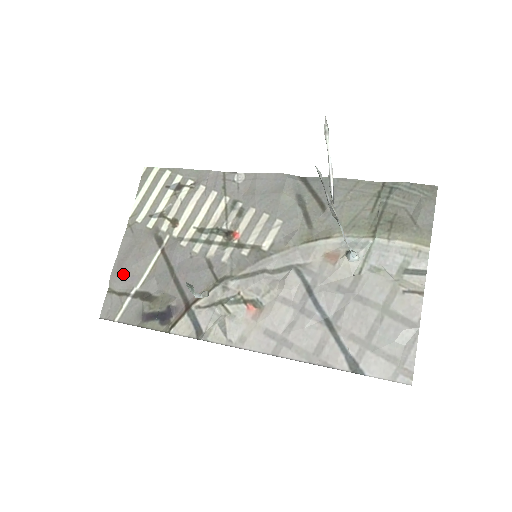
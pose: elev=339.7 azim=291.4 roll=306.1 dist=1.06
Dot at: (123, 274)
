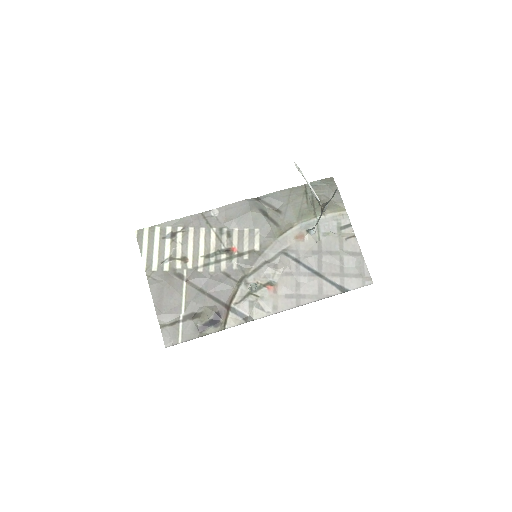
Dot at: (166, 310)
